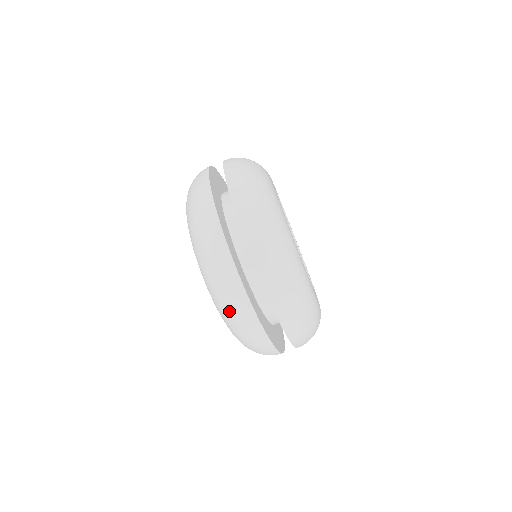
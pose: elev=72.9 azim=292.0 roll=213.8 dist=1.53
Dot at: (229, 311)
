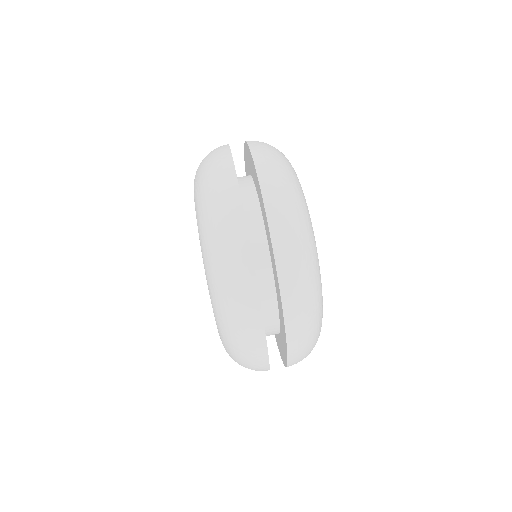
Dot at: (207, 173)
